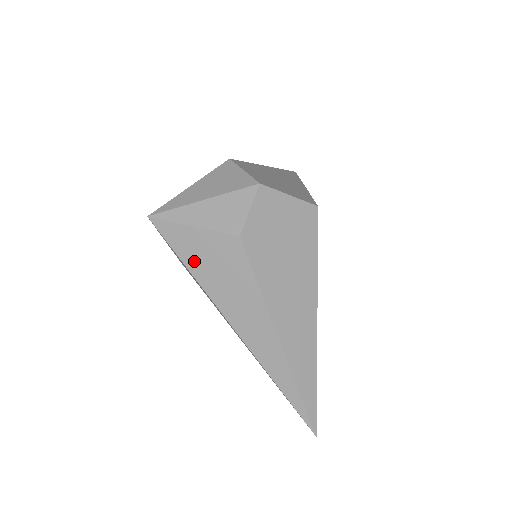
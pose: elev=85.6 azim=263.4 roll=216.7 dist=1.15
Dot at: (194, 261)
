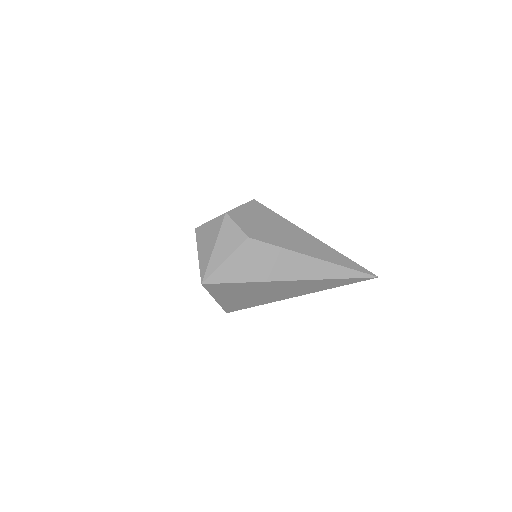
Dot at: (244, 275)
